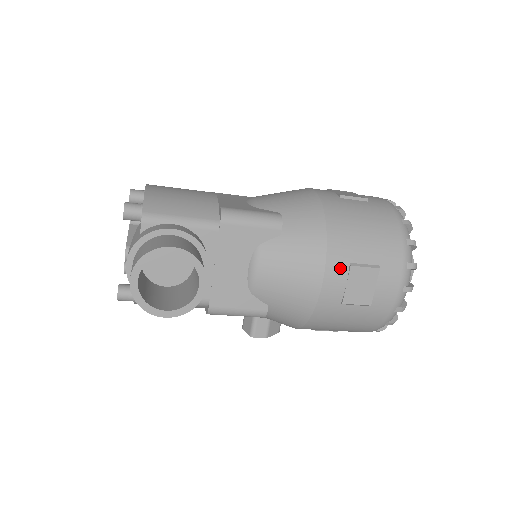
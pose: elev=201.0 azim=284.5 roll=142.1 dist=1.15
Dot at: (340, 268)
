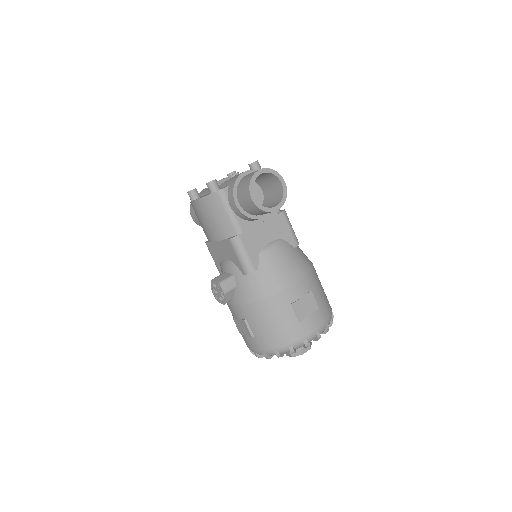
Dot at: (307, 286)
